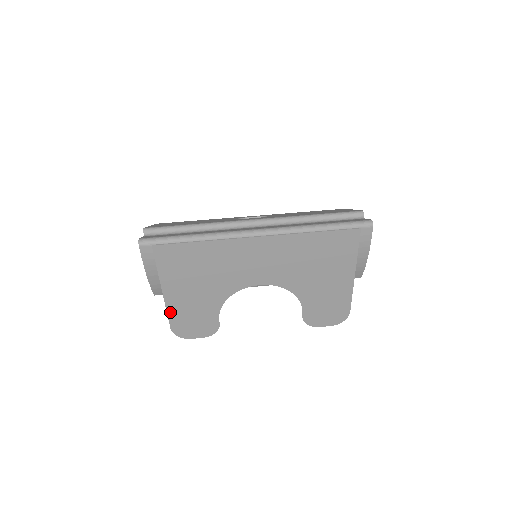
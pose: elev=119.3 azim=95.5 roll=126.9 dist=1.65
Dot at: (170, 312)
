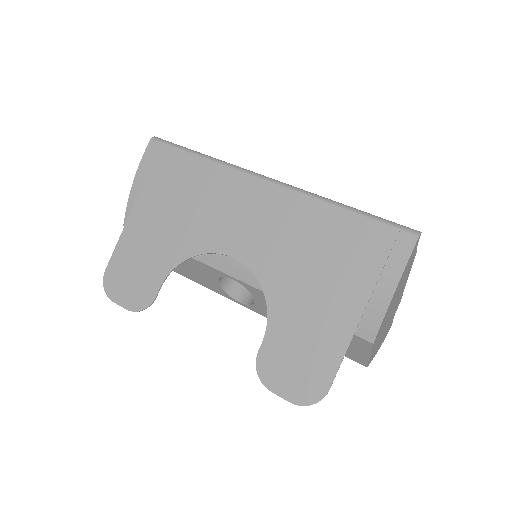
Dot at: (121, 244)
